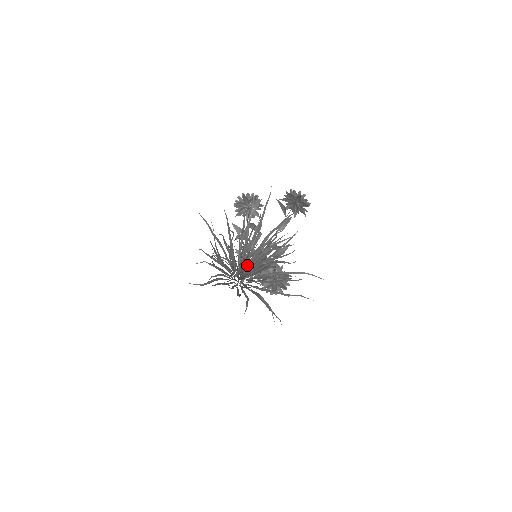
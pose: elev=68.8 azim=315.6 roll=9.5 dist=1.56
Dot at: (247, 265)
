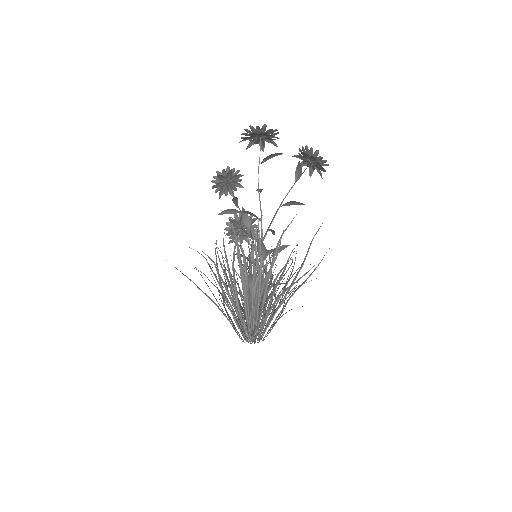
Dot at: occluded
